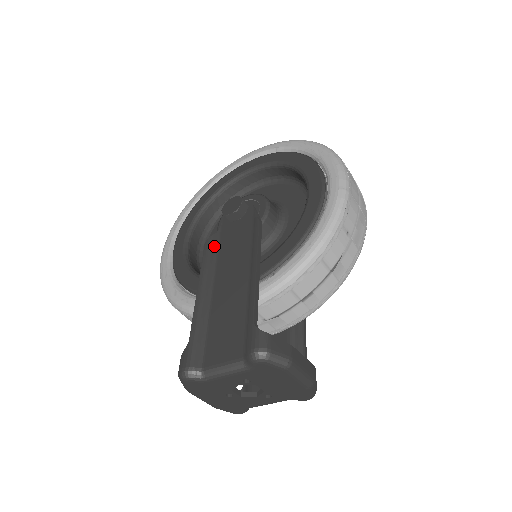
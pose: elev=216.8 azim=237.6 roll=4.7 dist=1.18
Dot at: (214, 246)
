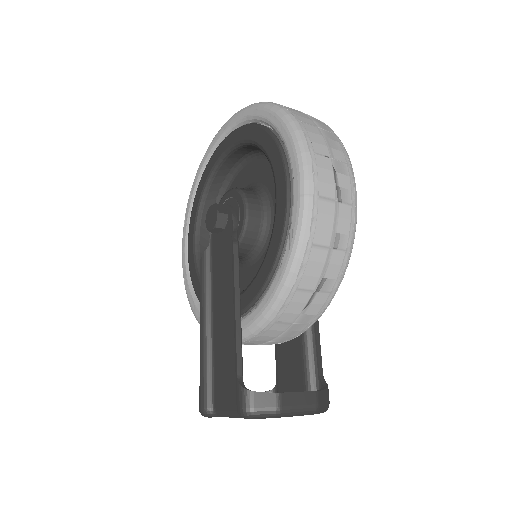
Dot at: (208, 264)
